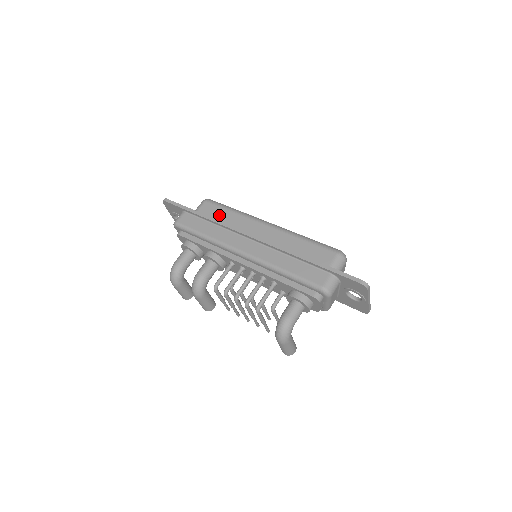
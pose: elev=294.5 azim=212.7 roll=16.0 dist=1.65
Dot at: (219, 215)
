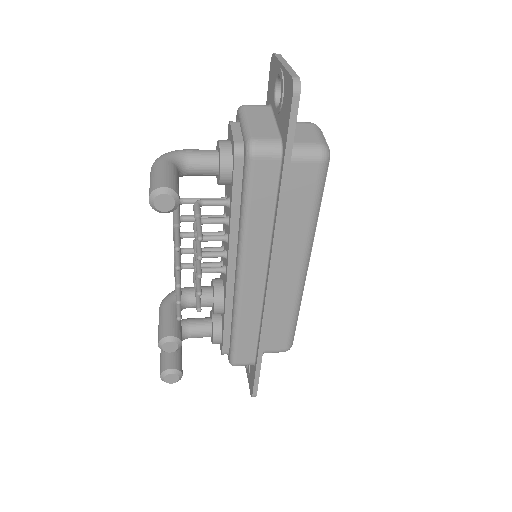
Dot at: occluded
